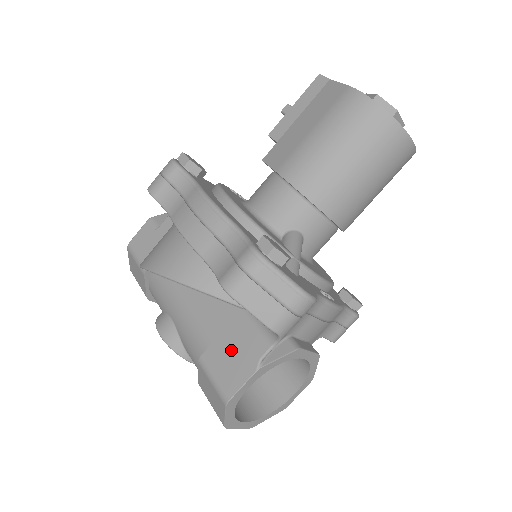
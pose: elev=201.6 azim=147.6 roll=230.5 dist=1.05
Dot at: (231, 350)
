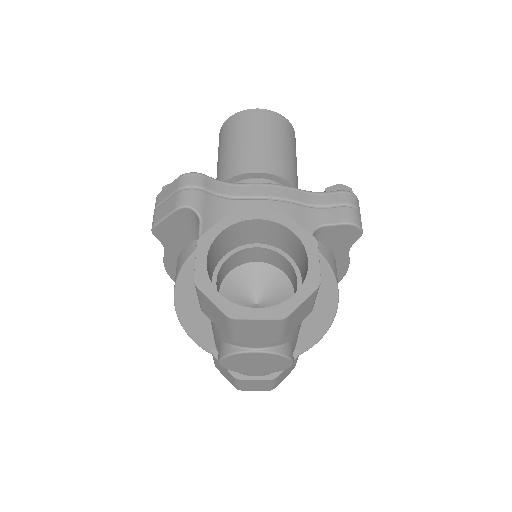
Dot at: occluded
